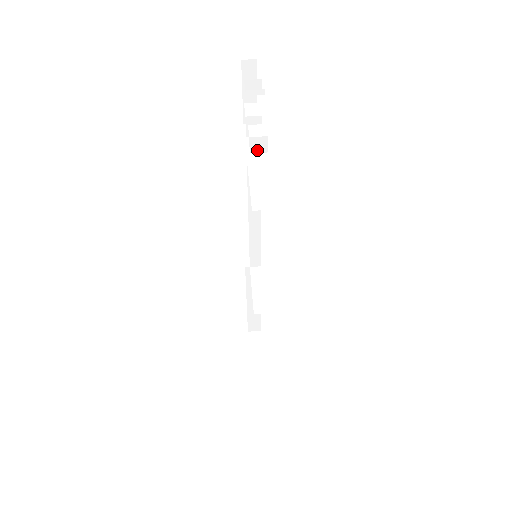
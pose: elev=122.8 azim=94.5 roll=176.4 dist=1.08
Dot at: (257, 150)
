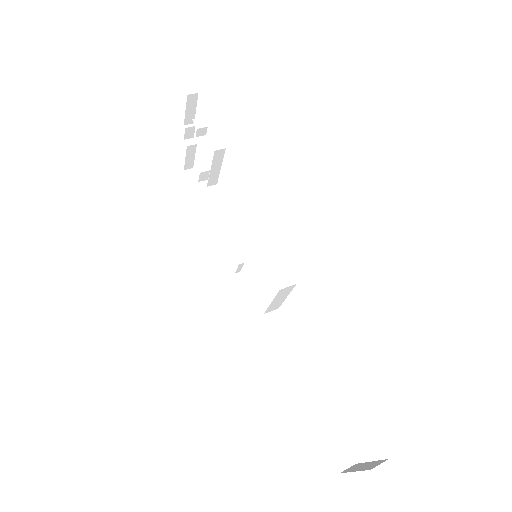
Dot at: (200, 126)
